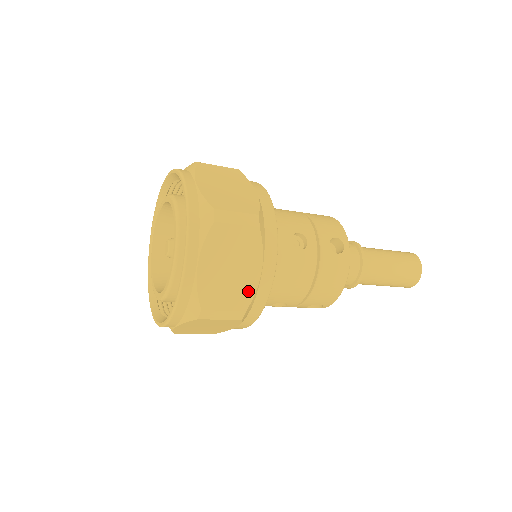
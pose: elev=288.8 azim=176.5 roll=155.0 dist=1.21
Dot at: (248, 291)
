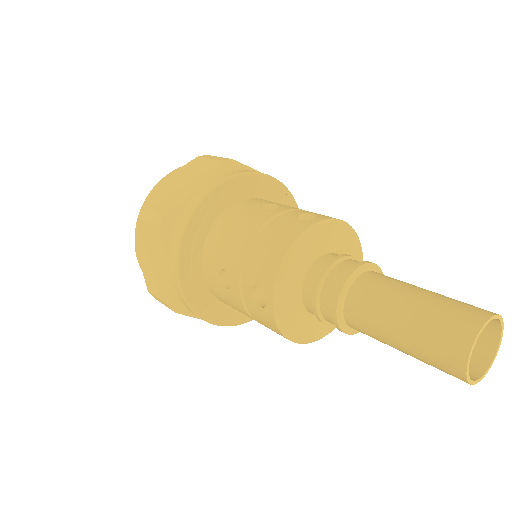
Dot at: (178, 201)
